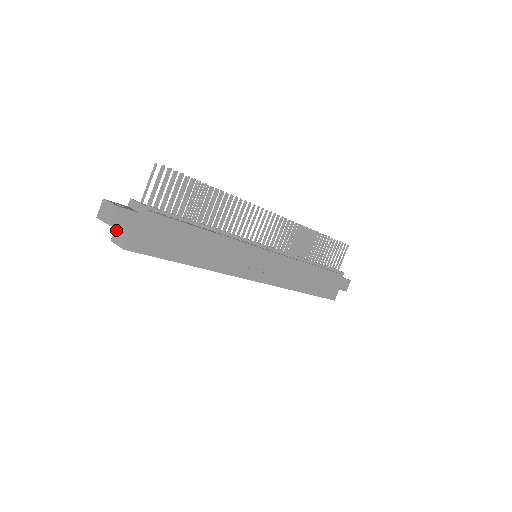
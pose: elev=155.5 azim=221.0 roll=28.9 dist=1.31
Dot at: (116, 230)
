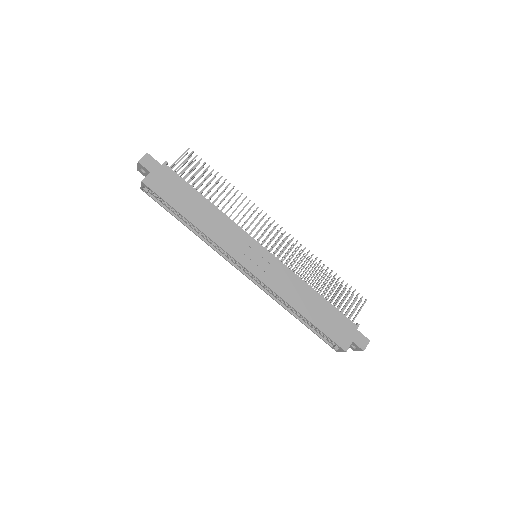
Dot at: occluded
